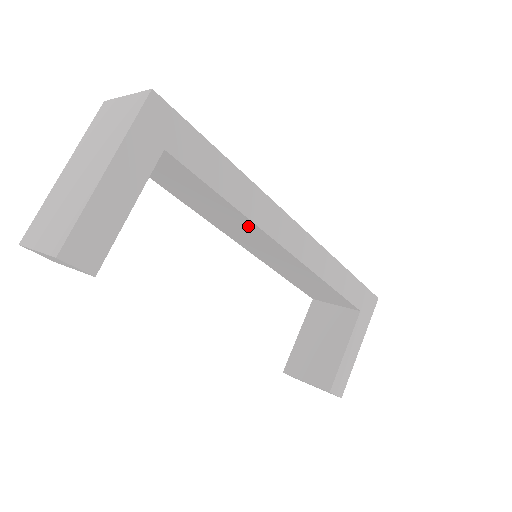
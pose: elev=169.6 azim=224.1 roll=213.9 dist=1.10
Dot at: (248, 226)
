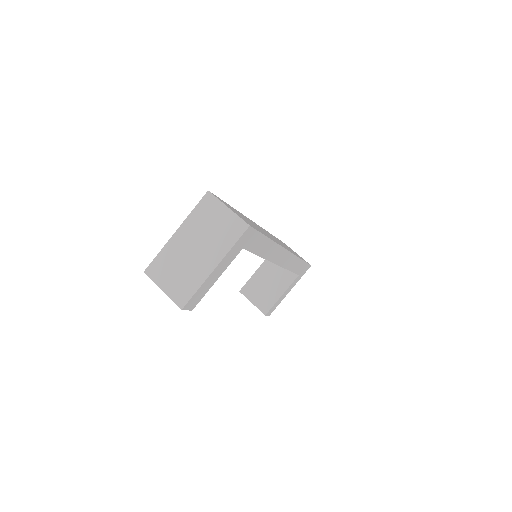
Dot at: occluded
